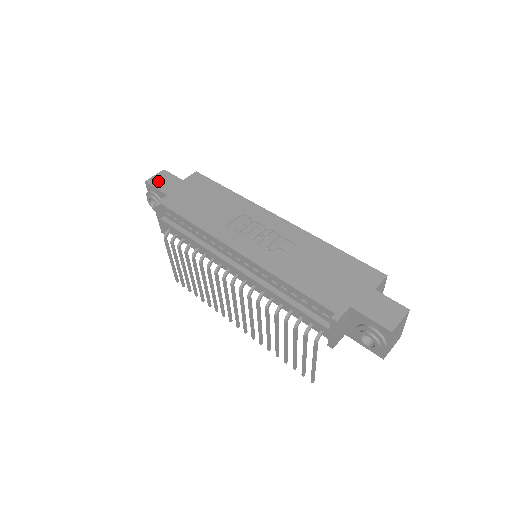
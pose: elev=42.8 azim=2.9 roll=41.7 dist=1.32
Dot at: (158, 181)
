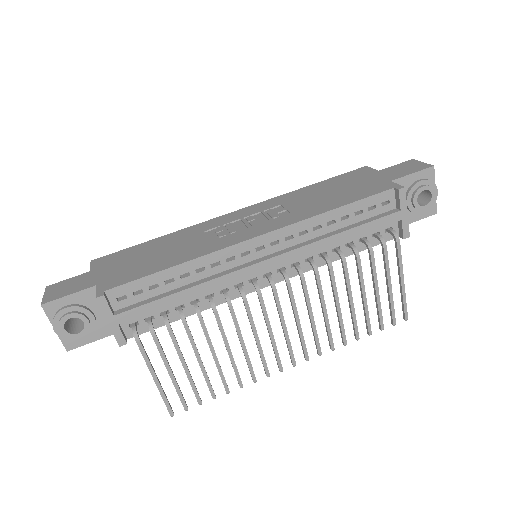
Dot at: (59, 292)
